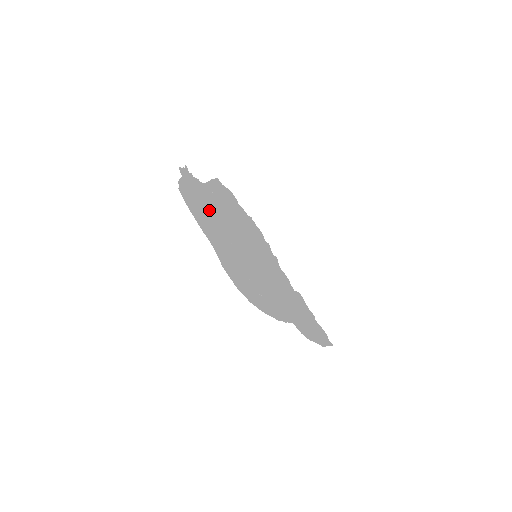
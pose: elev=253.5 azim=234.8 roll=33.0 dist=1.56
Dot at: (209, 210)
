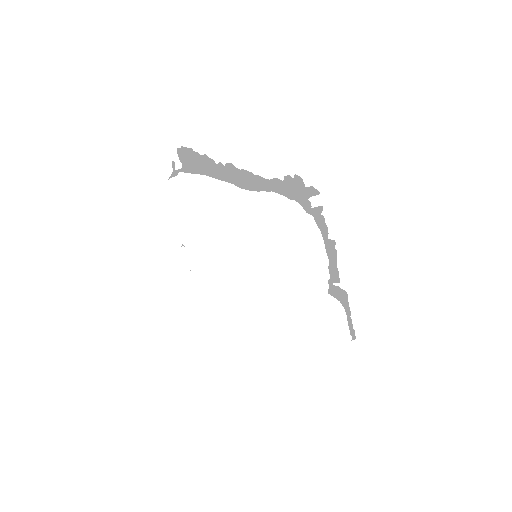
Dot at: (229, 163)
